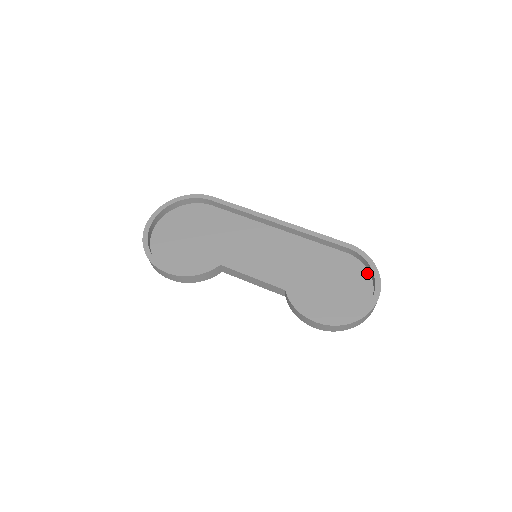
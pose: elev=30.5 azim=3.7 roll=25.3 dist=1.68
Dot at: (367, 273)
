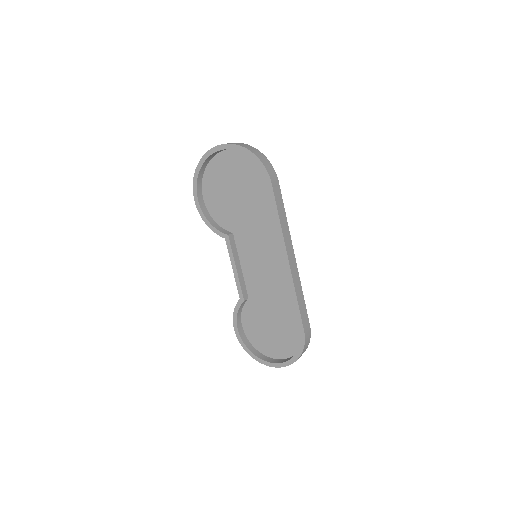
Dot at: (296, 350)
